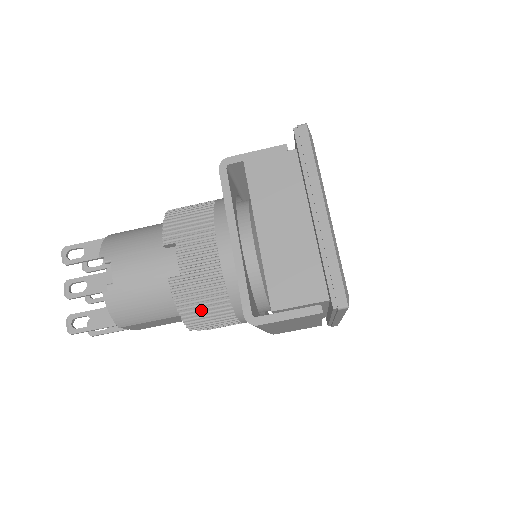
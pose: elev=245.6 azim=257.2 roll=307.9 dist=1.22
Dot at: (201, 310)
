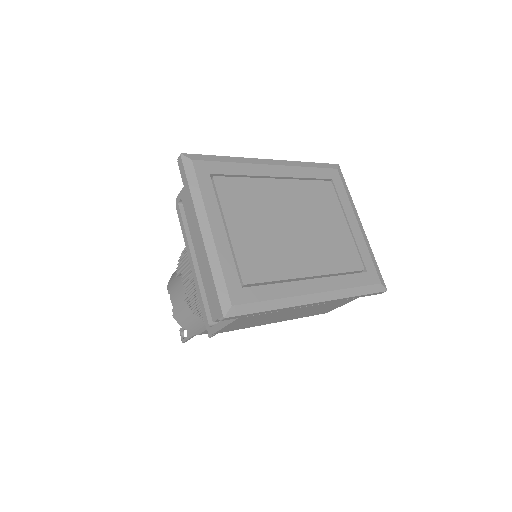
Dot at: occluded
